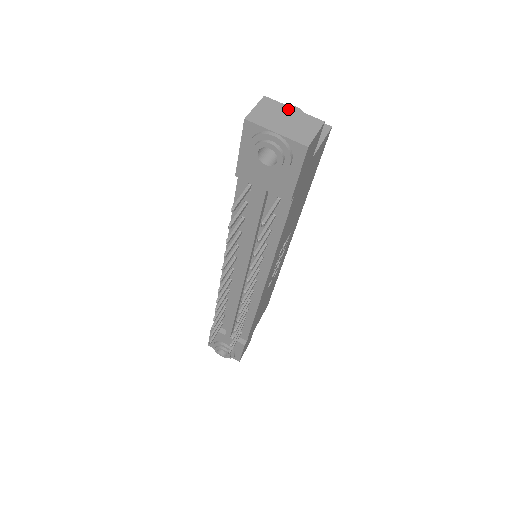
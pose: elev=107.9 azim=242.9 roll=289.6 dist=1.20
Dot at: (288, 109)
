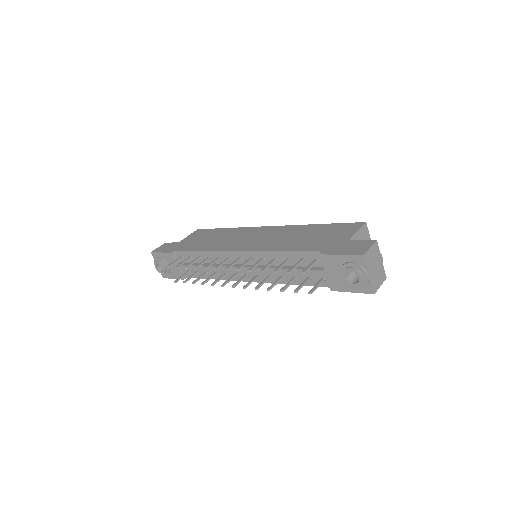
Dot at: (380, 258)
